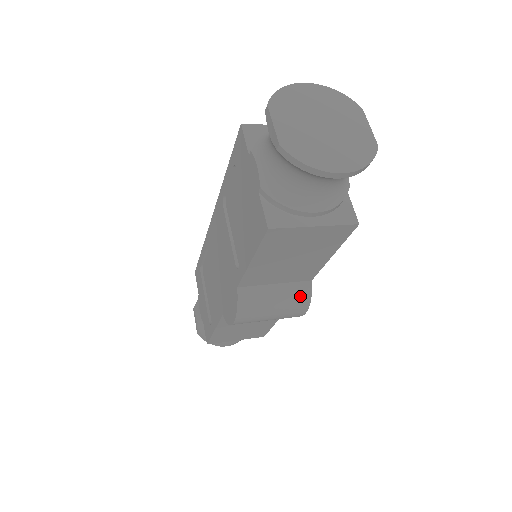
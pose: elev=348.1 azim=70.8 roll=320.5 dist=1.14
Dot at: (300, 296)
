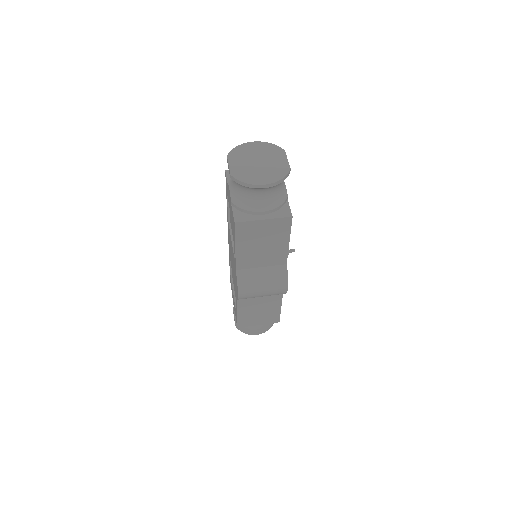
Dot at: (280, 275)
